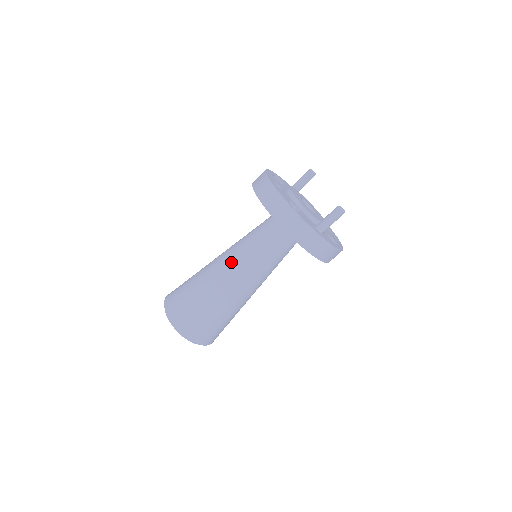
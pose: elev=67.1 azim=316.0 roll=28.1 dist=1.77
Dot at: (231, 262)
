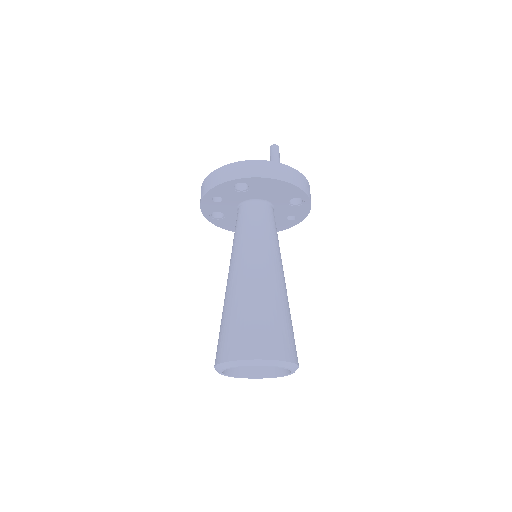
Dot at: (239, 263)
